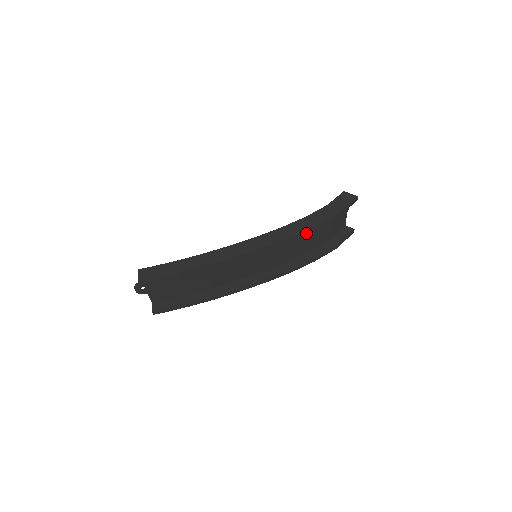
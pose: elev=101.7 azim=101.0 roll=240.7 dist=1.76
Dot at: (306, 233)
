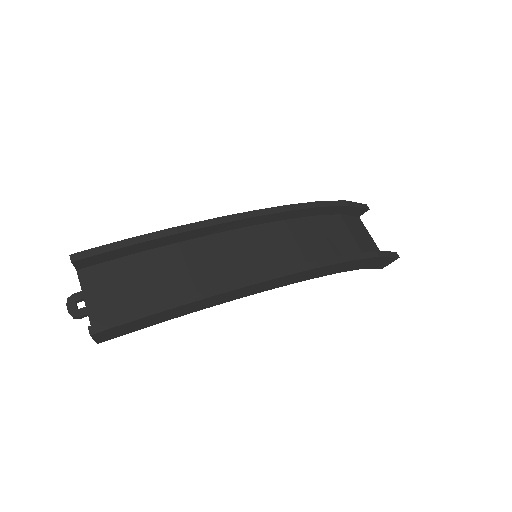
Dot at: (309, 208)
